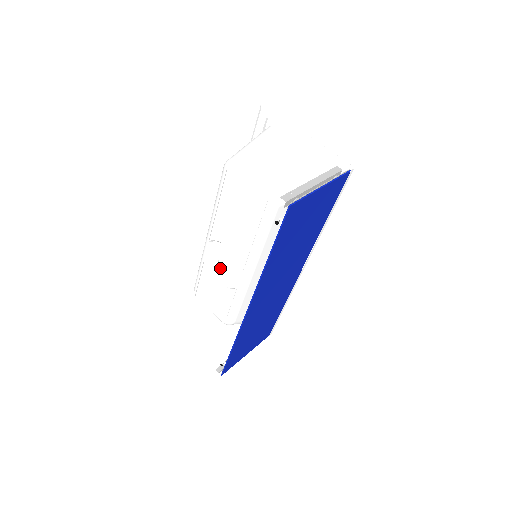
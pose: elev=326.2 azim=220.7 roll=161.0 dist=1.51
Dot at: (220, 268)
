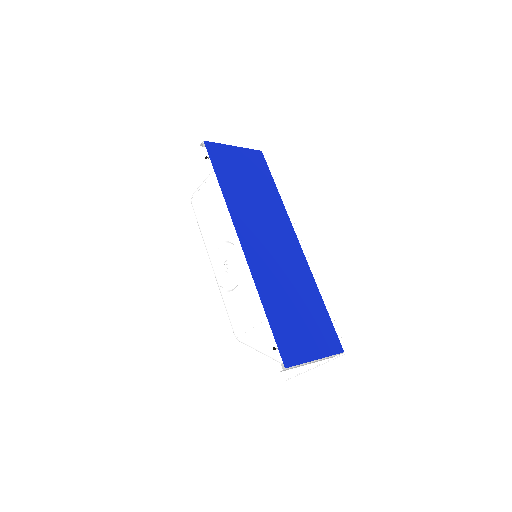
Dot at: (227, 270)
